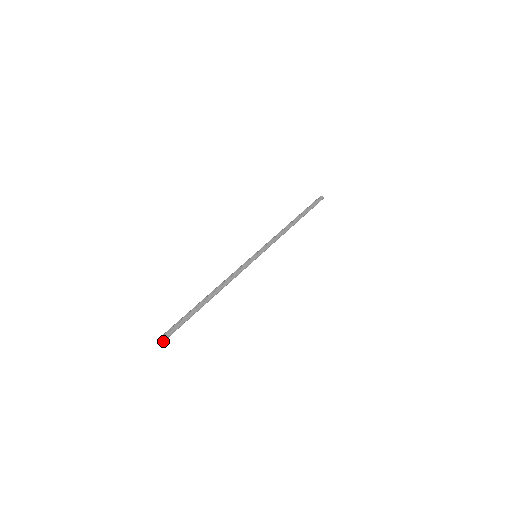
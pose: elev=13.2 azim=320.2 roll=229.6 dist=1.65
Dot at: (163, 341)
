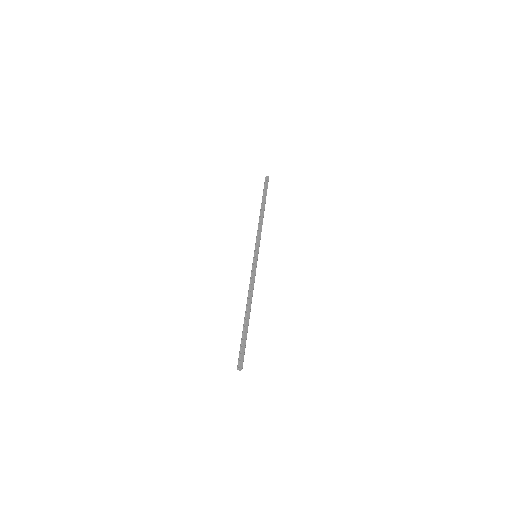
Dot at: (242, 367)
